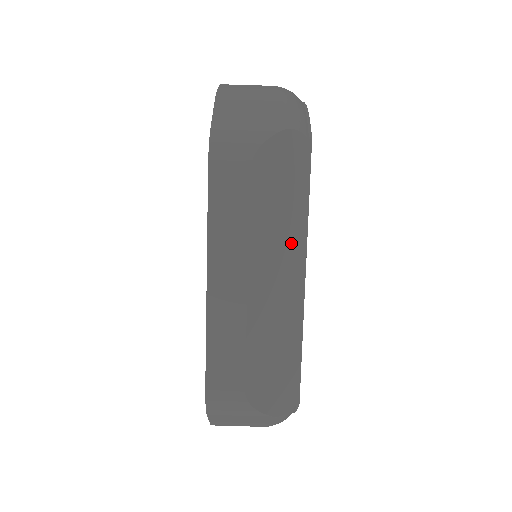
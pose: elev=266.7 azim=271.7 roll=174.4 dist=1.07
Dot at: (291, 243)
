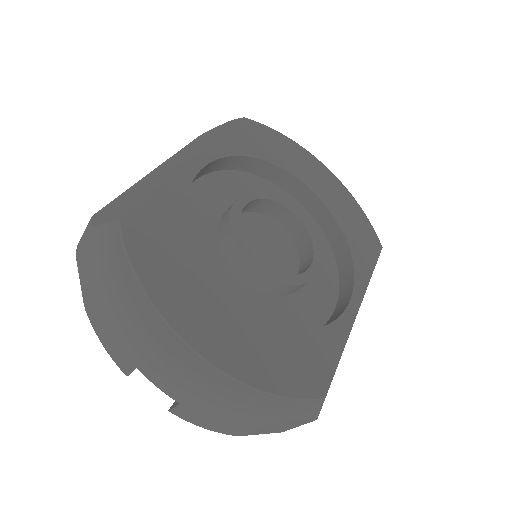
Dot at: occluded
